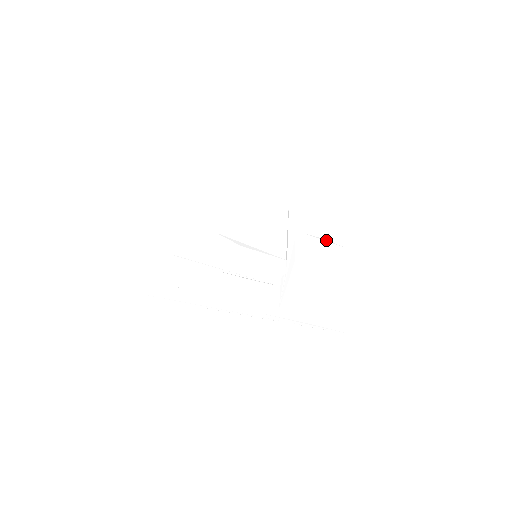
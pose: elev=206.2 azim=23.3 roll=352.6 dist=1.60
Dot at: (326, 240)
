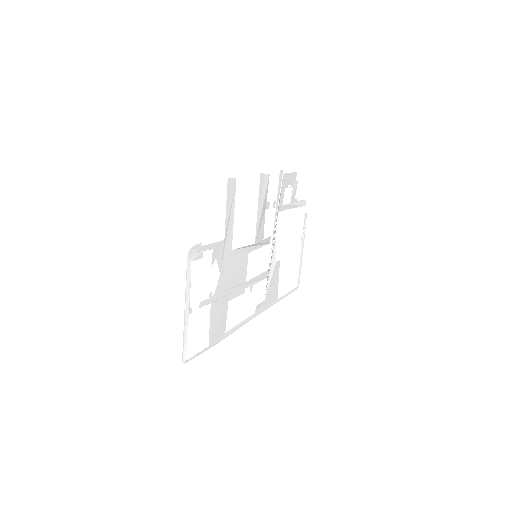
Dot at: (294, 204)
